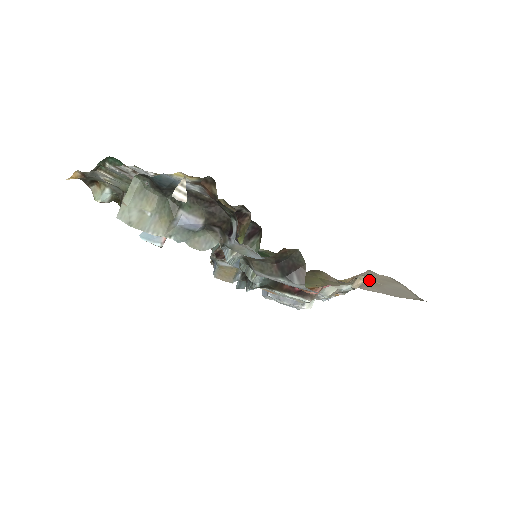
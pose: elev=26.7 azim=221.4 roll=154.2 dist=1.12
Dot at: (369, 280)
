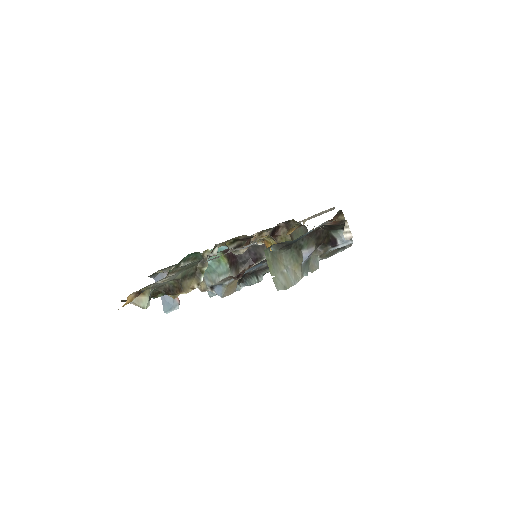
Dot at: occluded
